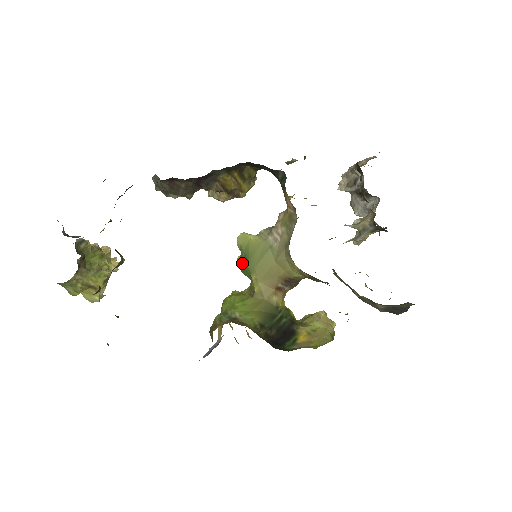
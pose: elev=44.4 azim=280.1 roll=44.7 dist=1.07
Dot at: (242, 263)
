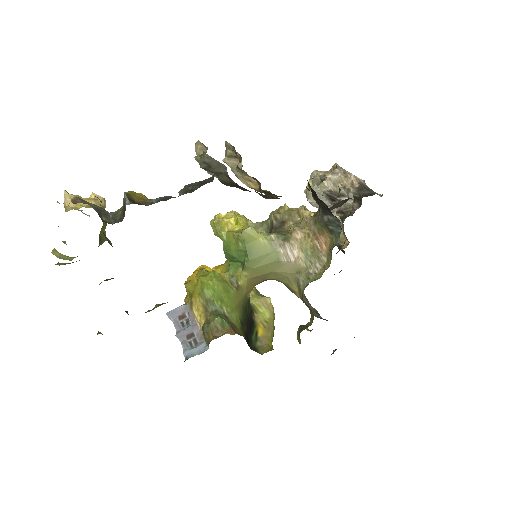
Dot at: (234, 250)
